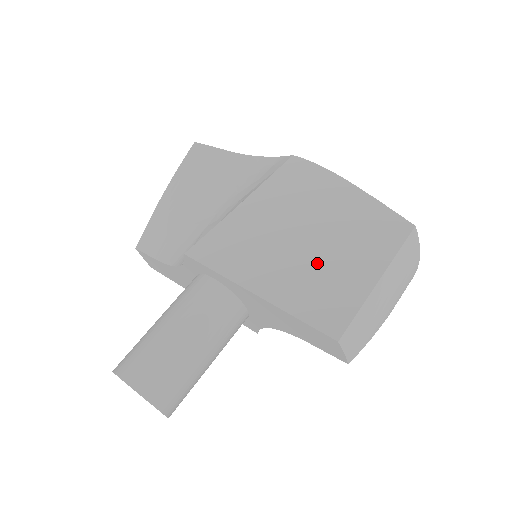
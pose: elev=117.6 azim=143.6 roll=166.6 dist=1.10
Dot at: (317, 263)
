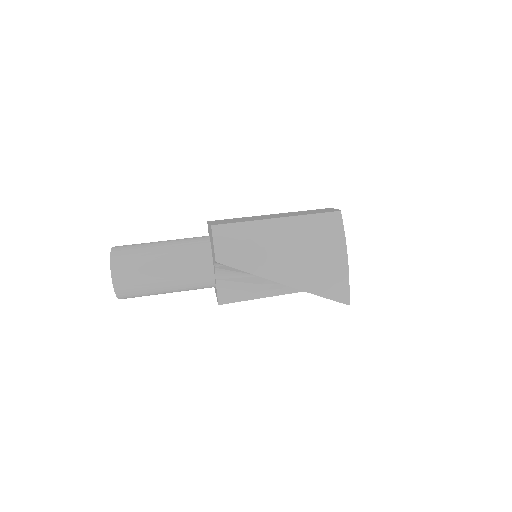
Dot at: occluded
